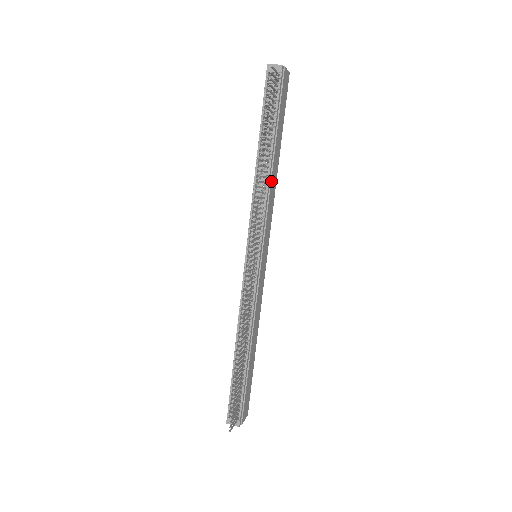
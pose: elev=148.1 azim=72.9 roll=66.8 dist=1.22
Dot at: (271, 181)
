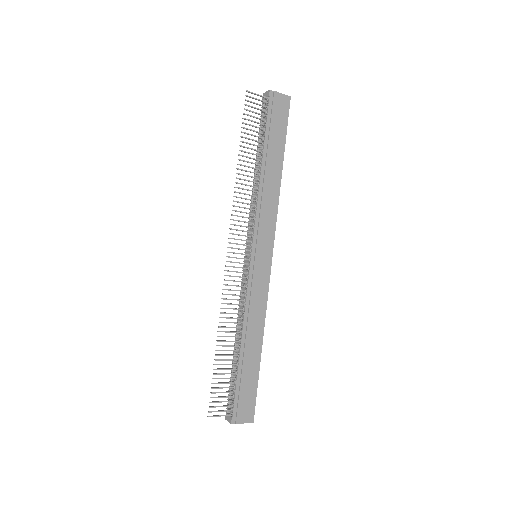
Dot at: (264, 186)
